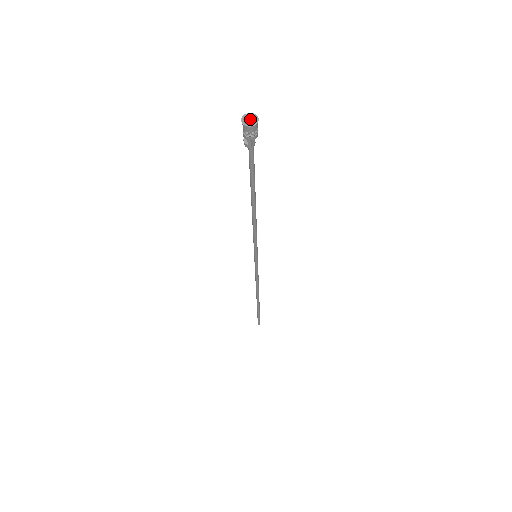
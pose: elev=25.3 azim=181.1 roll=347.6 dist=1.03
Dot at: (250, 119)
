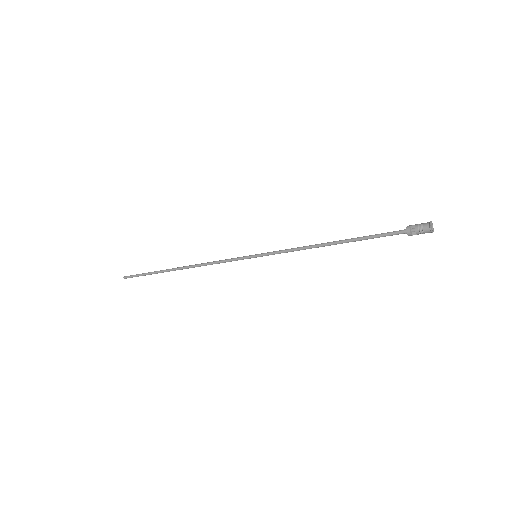
Dot at: (430, 226)
